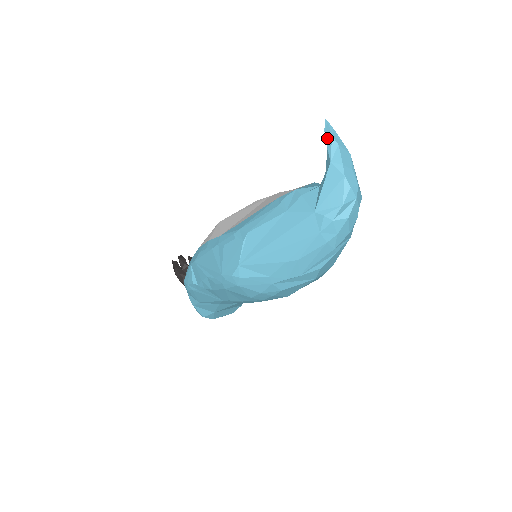
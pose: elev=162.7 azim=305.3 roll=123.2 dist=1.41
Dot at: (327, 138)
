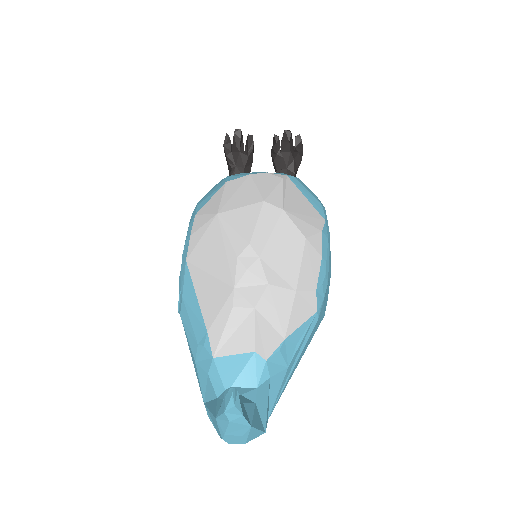
Dot at: (223, 404)
